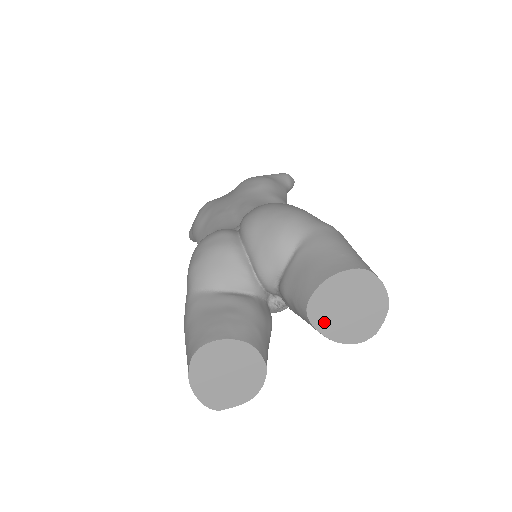
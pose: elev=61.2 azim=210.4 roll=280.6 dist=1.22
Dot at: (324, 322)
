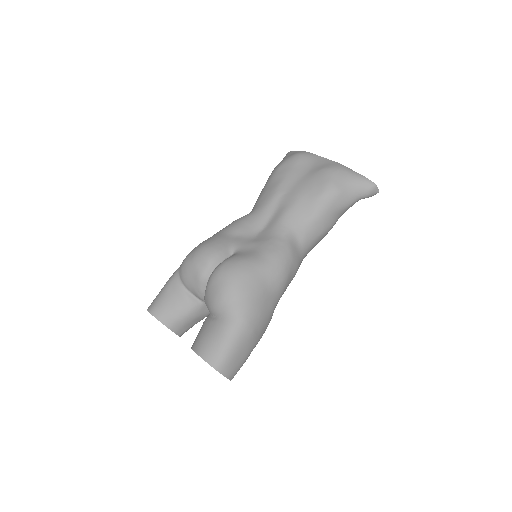
Dot at: occluded
